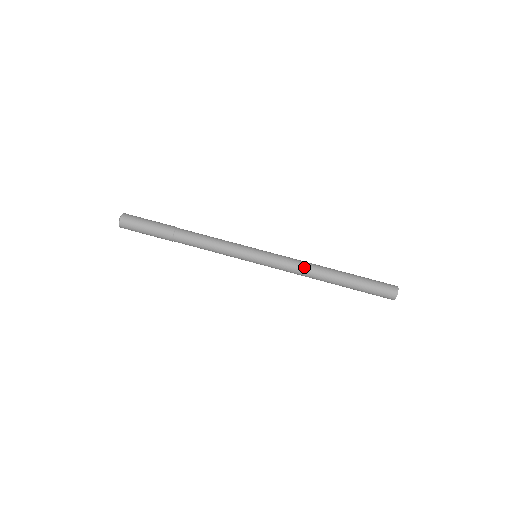
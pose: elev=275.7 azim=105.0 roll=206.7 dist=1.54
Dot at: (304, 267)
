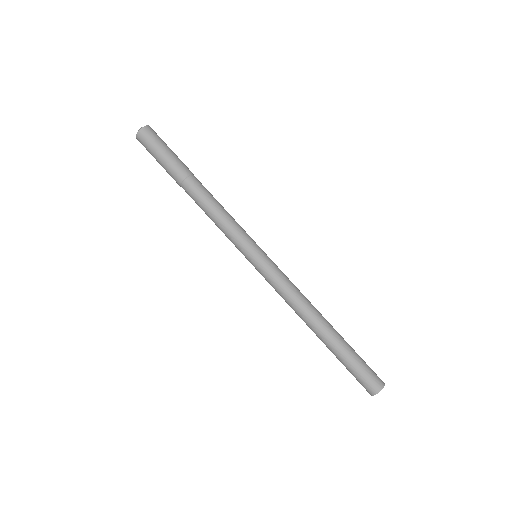
Dot at: (294, 304)
